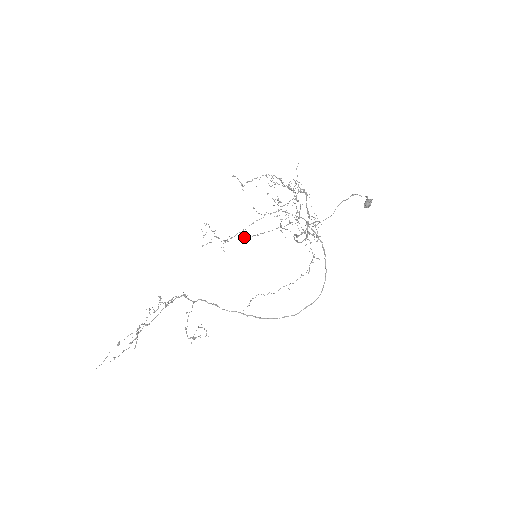
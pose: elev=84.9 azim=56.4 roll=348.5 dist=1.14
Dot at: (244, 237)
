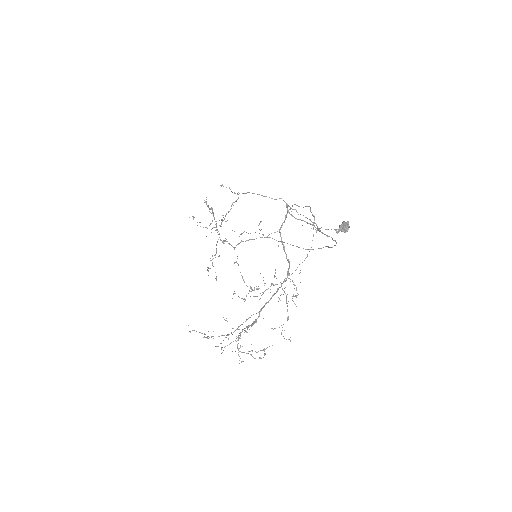
Dot at: occluded
